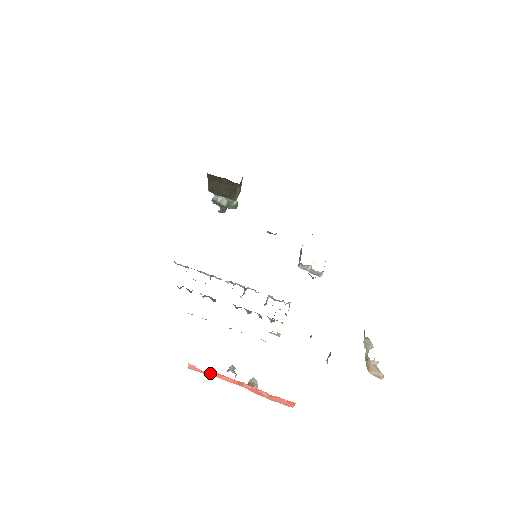
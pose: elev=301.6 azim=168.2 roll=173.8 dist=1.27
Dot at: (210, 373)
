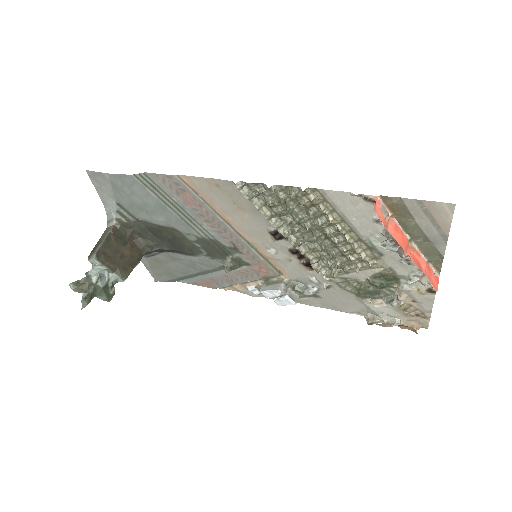
Dot at: (387, 225)
